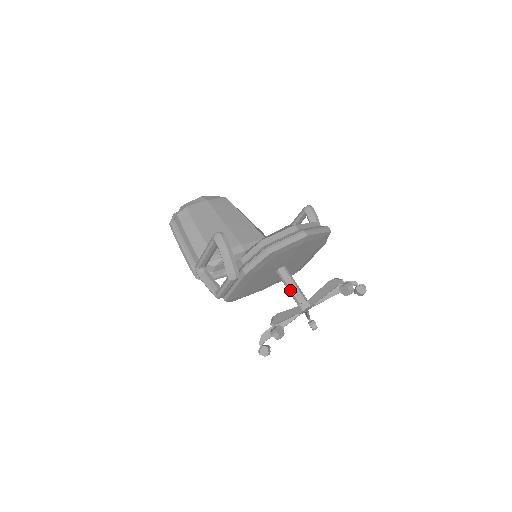
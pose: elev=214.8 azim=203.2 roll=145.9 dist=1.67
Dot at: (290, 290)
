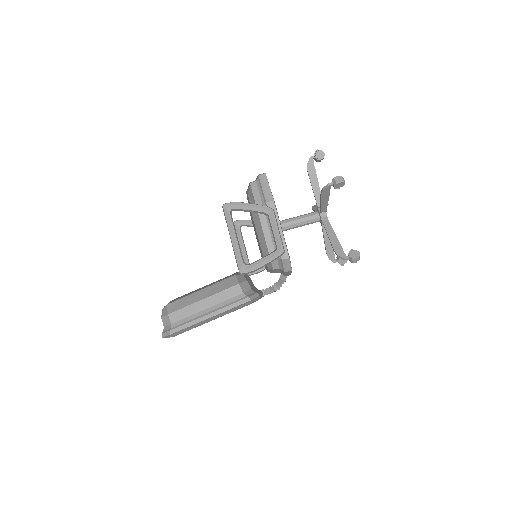
Dot at: (302, 219)
